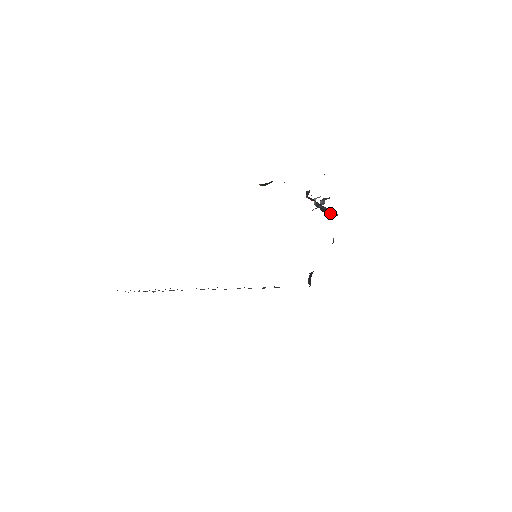
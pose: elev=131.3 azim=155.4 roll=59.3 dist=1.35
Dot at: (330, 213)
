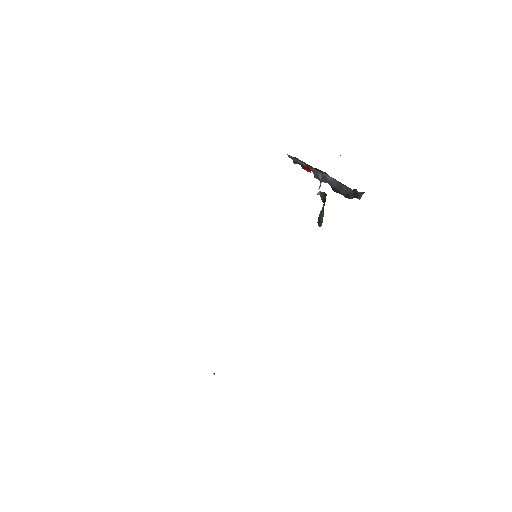
Dot at: (345, 190)
